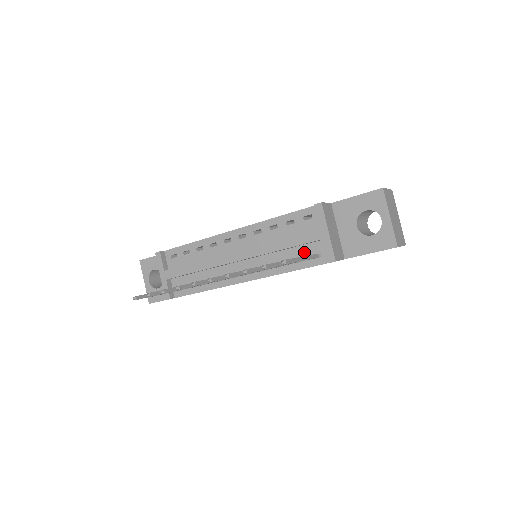
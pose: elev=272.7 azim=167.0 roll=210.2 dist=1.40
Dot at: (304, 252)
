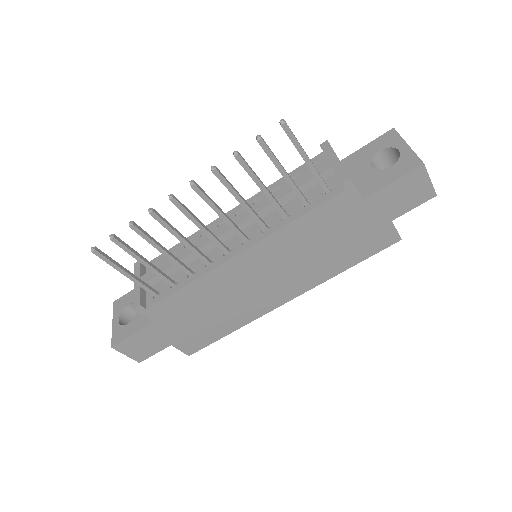
Dot at: (312, 194)
